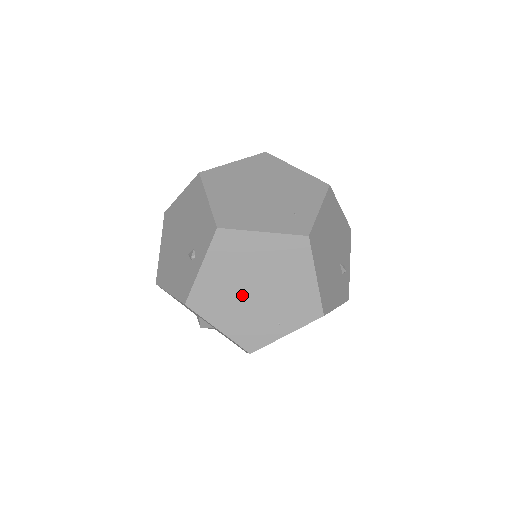
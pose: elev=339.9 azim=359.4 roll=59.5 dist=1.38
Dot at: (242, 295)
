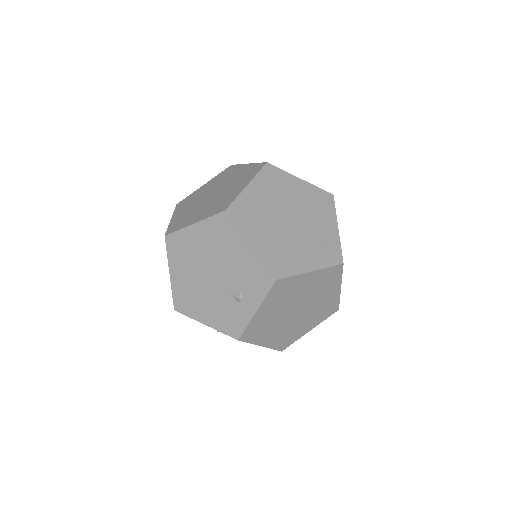
Dot at: (285, 318)
